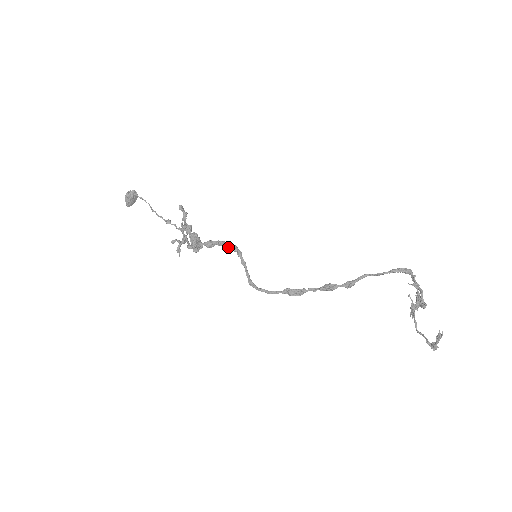
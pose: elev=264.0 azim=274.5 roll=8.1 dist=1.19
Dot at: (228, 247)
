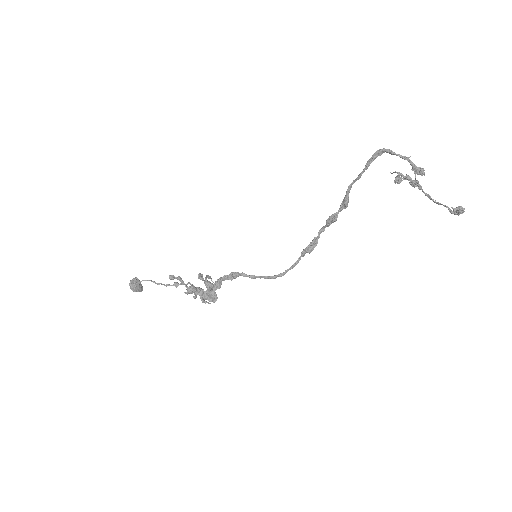
Dot at: (231, 278)
